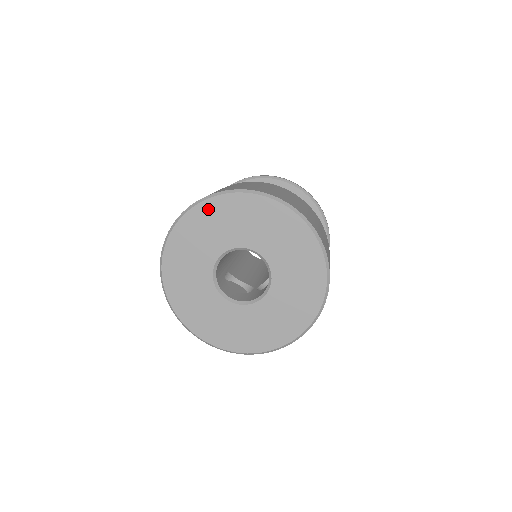
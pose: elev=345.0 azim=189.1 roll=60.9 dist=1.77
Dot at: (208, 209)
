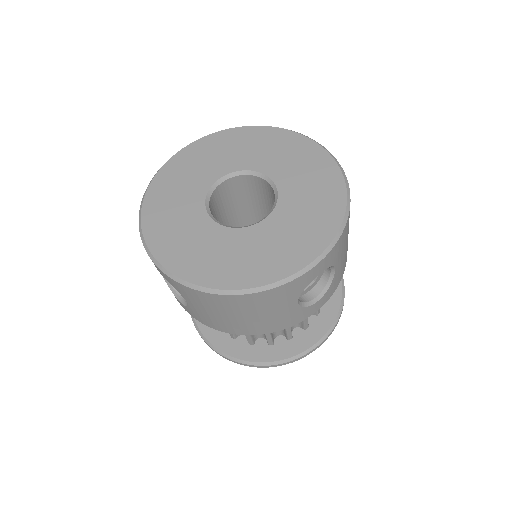
Dot at: (234, 135)
